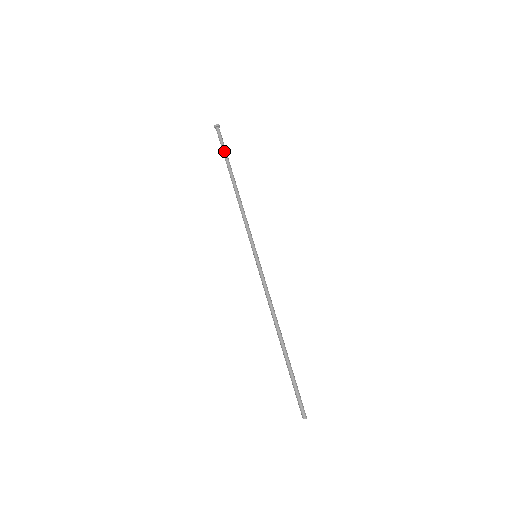
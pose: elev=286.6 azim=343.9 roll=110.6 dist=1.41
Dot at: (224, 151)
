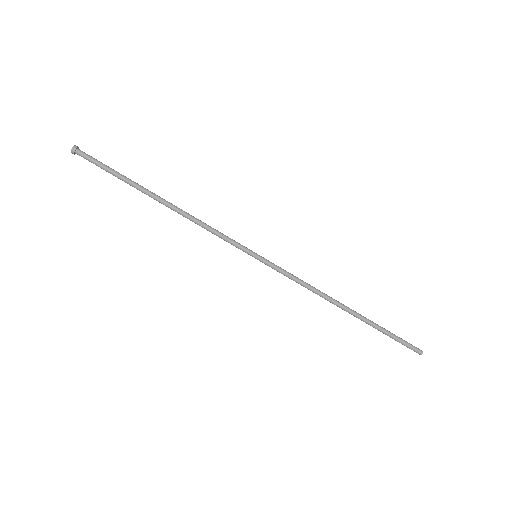
Dot at: occluded
